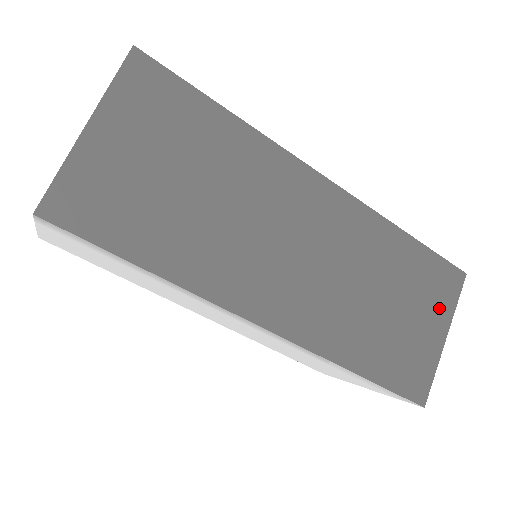
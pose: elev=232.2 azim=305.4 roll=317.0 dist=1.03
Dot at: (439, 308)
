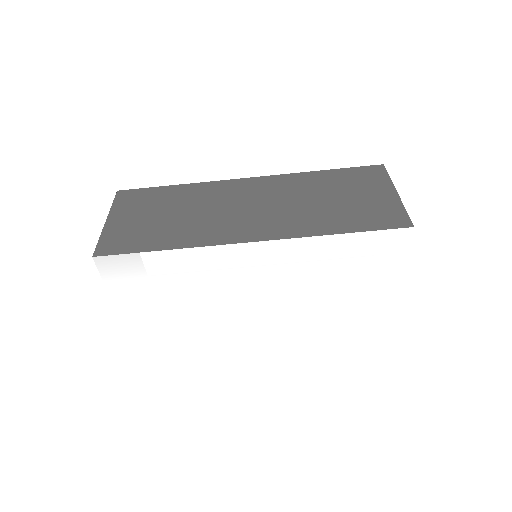
Dot at: (376, 185)
